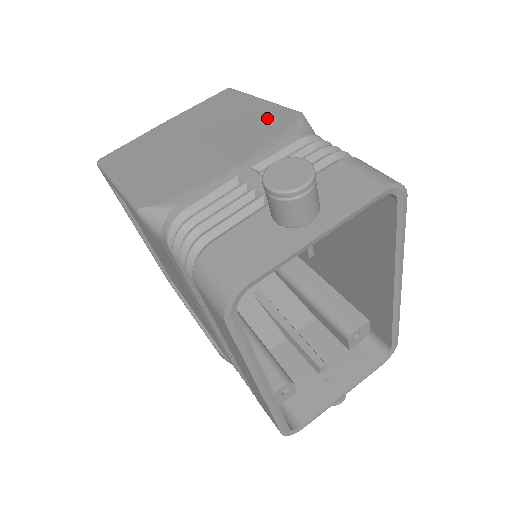
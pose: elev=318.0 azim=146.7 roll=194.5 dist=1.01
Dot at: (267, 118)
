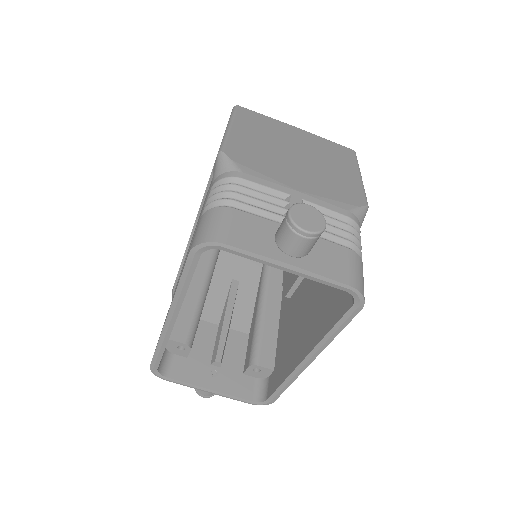
Dot at: (348, 187)
